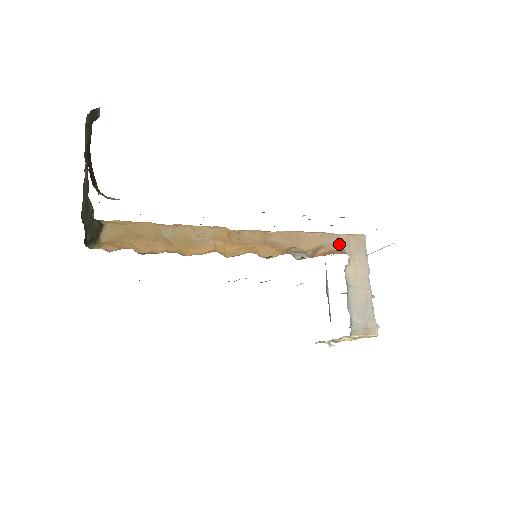
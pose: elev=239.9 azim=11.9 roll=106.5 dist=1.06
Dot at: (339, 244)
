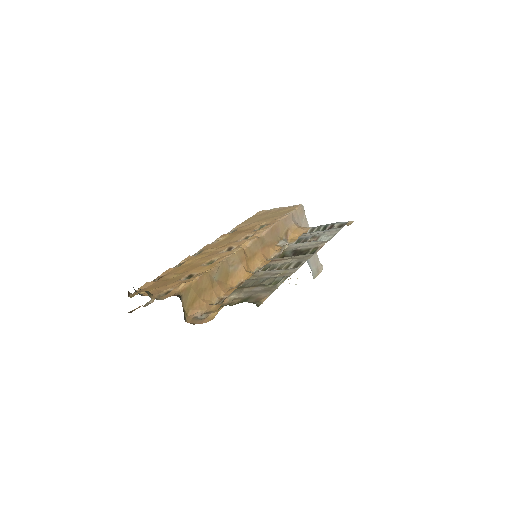
Dot at: (294, 220)
